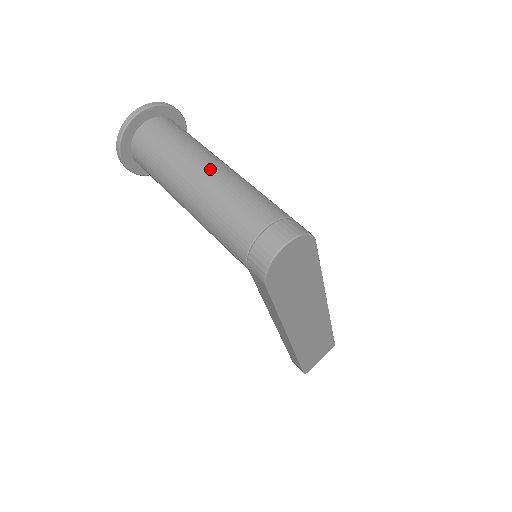
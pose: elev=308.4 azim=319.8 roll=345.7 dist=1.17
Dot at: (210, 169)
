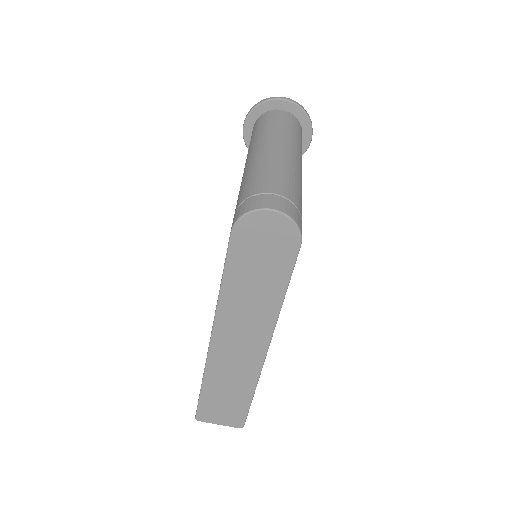
Dot at: (286, 151)
